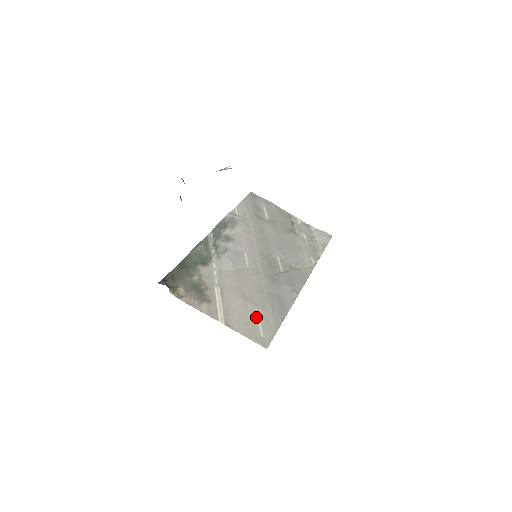
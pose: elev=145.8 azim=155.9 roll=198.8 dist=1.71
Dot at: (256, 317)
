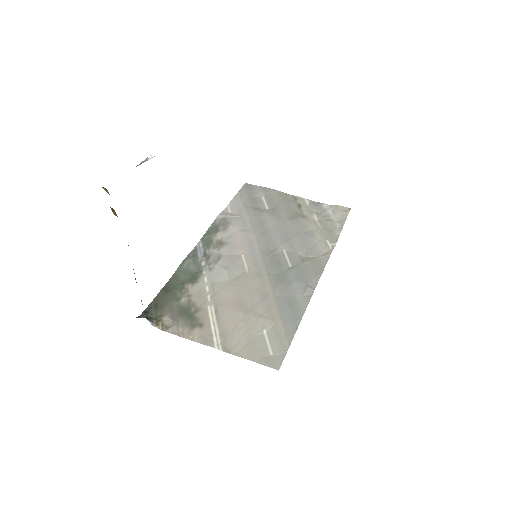
Dot at: (261, 332)
